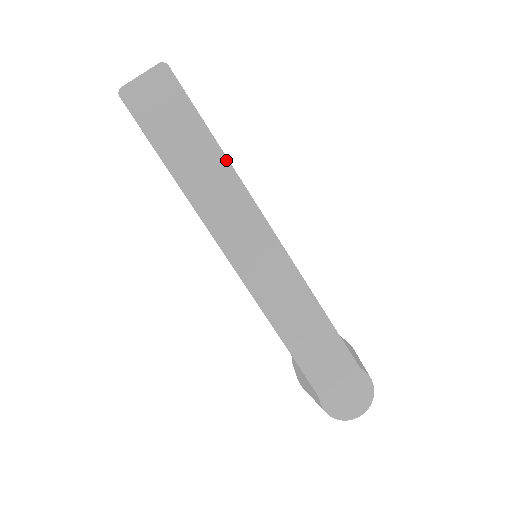
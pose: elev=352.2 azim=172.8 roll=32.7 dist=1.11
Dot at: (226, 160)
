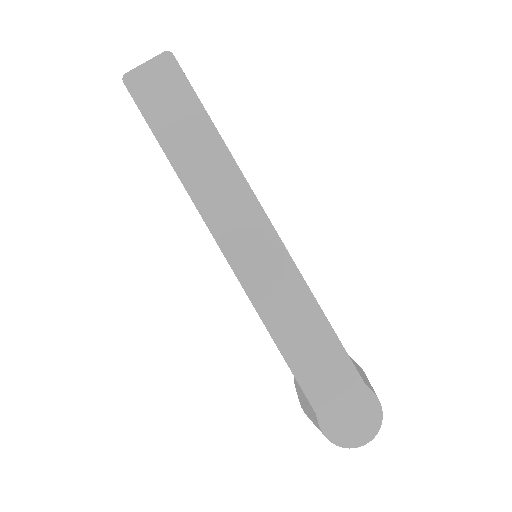
Dot at: (225, 147)
